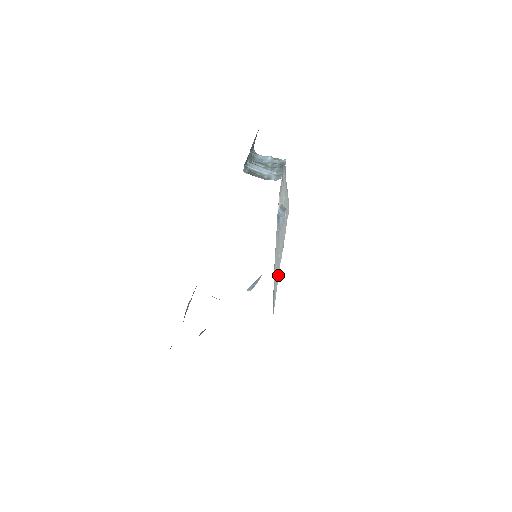
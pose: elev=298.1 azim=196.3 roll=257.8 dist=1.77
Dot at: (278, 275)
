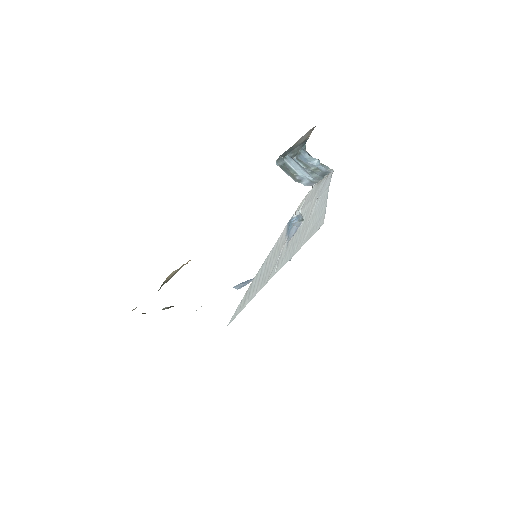
Dot at: (263, 285)
